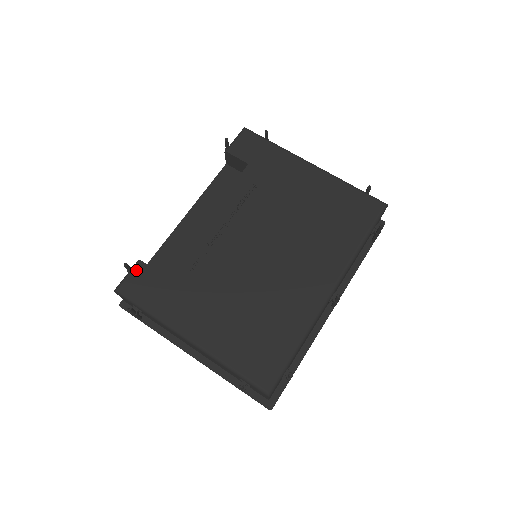
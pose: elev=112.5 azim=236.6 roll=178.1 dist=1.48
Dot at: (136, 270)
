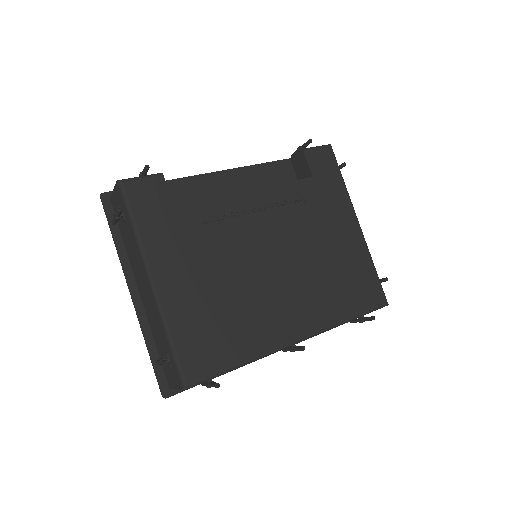
Dot at: (153, 180)
